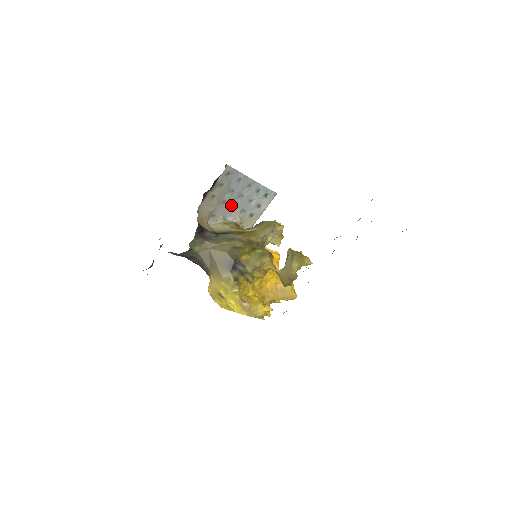
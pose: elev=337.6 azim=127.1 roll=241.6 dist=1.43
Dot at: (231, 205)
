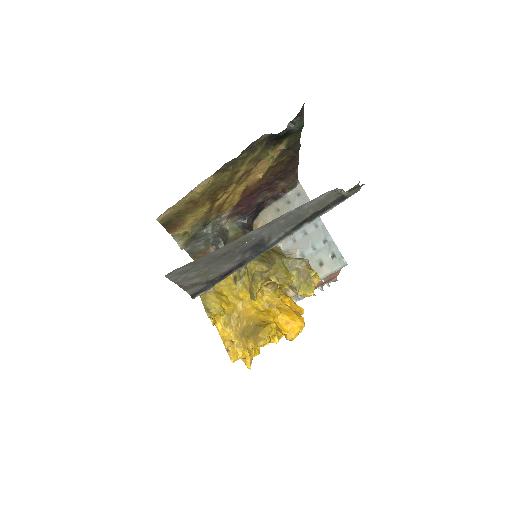
Dot at: (292, 236)
